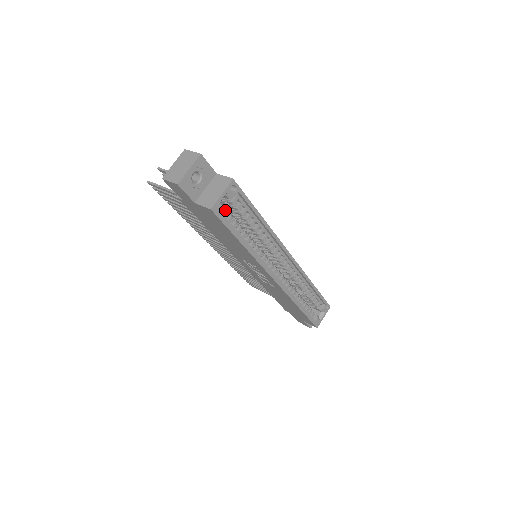
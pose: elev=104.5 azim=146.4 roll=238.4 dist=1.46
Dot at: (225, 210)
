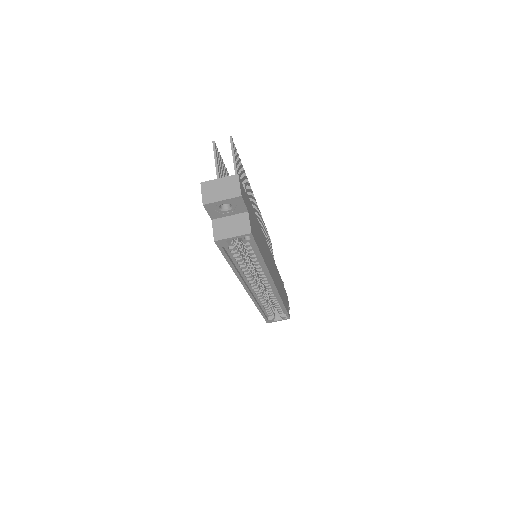
Dot at: (231, 242)
